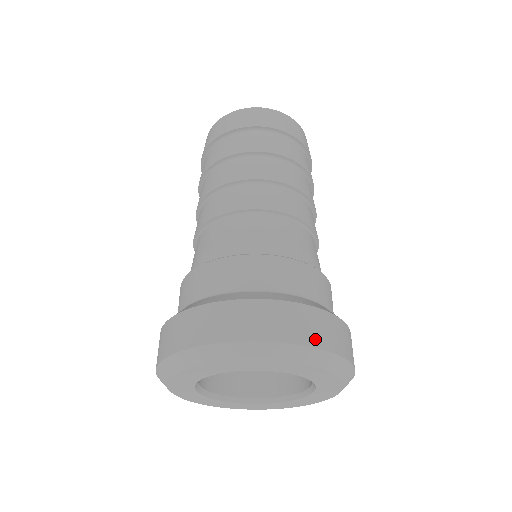
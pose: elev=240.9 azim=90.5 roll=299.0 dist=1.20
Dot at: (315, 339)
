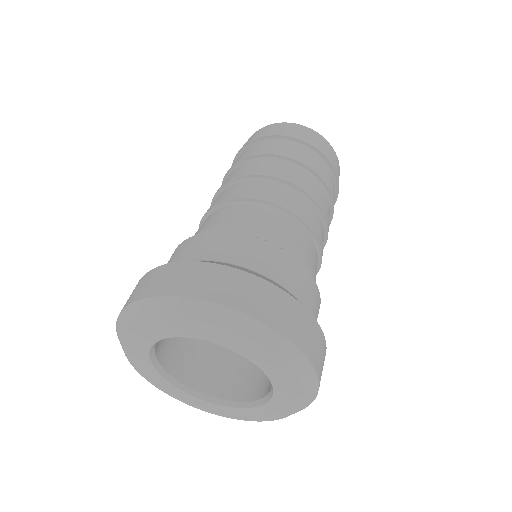
Dot at: (308, 348)
